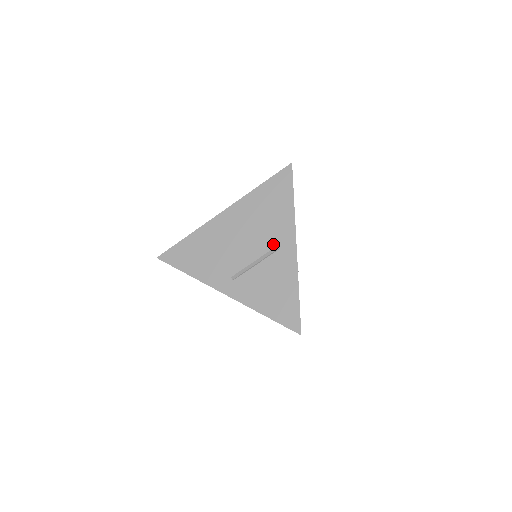
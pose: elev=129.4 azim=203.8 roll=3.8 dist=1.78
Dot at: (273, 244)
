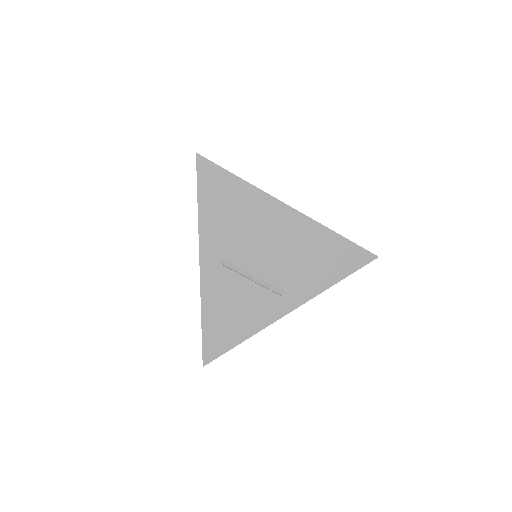
Dot at: (282, 286)
